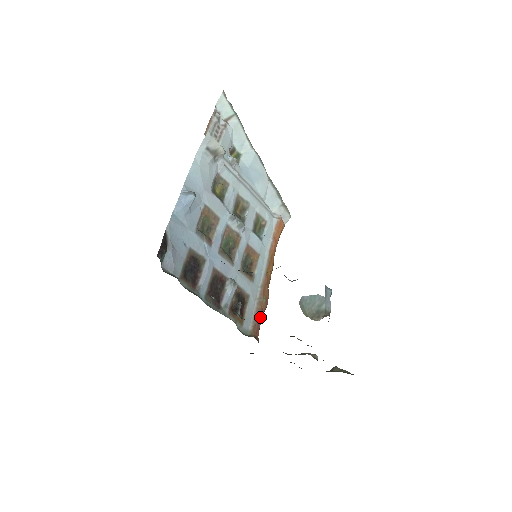
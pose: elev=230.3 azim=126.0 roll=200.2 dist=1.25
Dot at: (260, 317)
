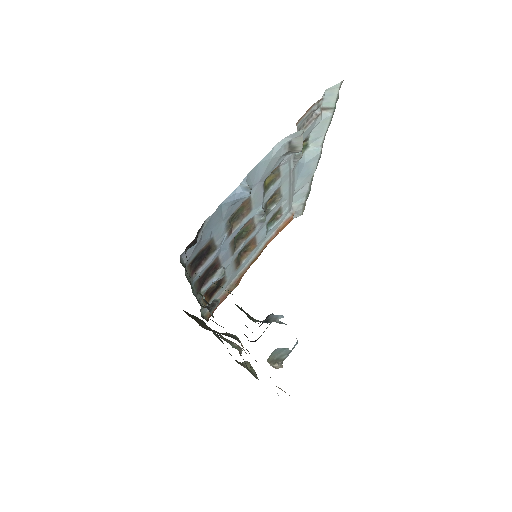
Dot at: (222, 301)
